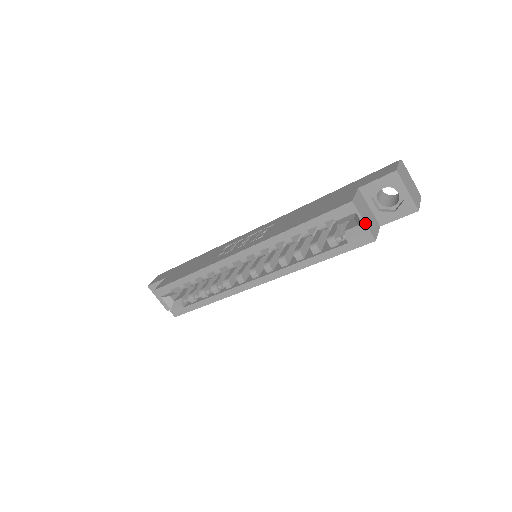
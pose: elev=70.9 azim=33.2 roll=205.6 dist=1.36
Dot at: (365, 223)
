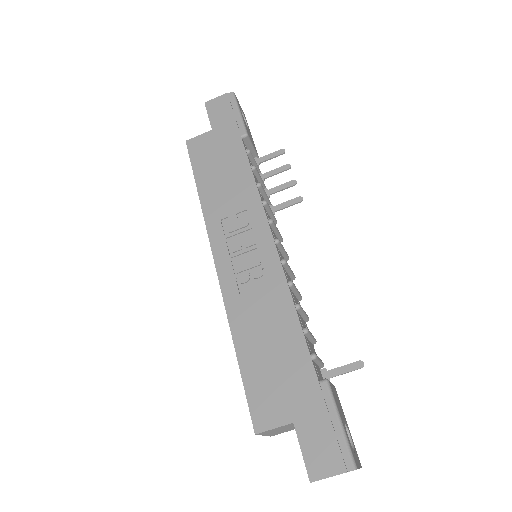
Dot at: (264, 435)
